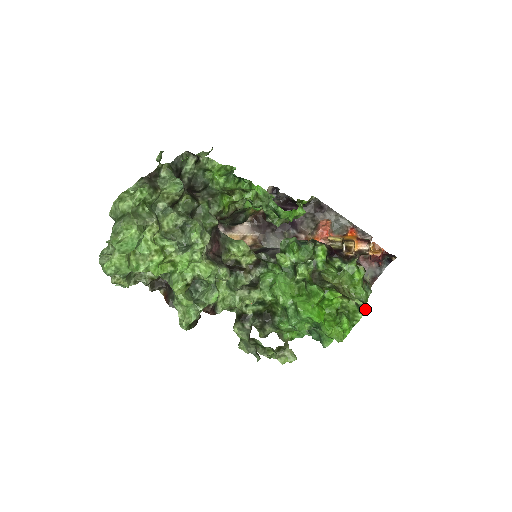
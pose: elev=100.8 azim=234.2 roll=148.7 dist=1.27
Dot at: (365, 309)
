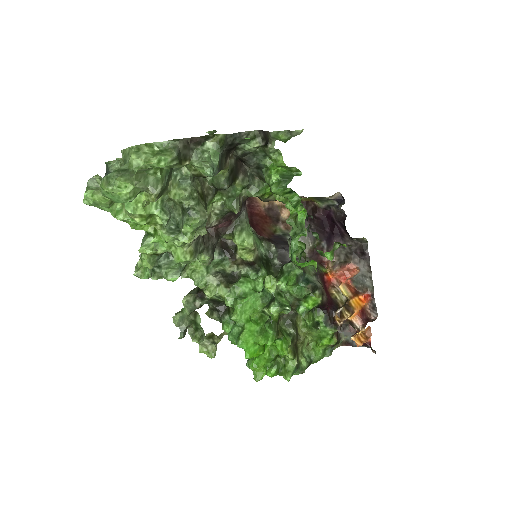
Dot at: (303, 372)
